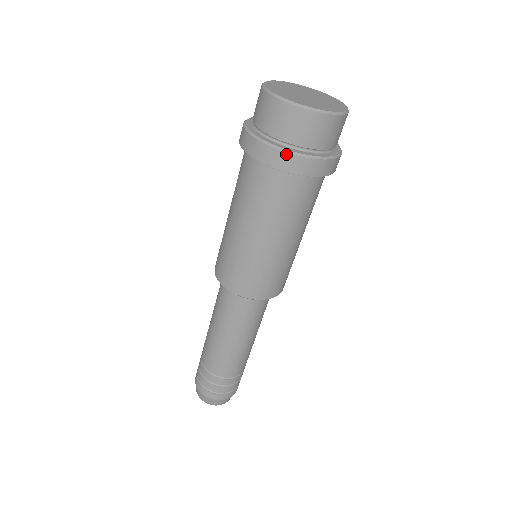
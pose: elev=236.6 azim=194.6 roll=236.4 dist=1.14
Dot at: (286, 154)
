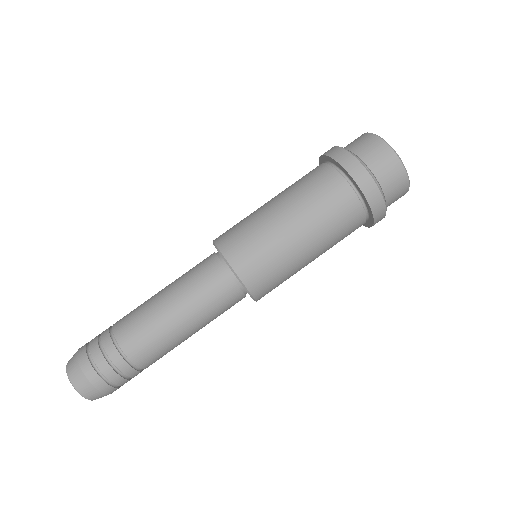
Dot at: (337, 147)
